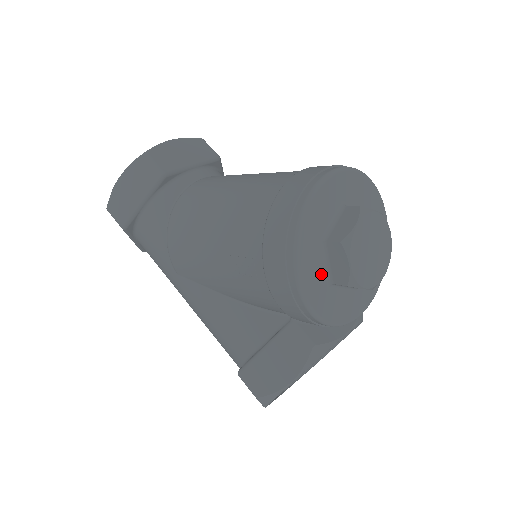
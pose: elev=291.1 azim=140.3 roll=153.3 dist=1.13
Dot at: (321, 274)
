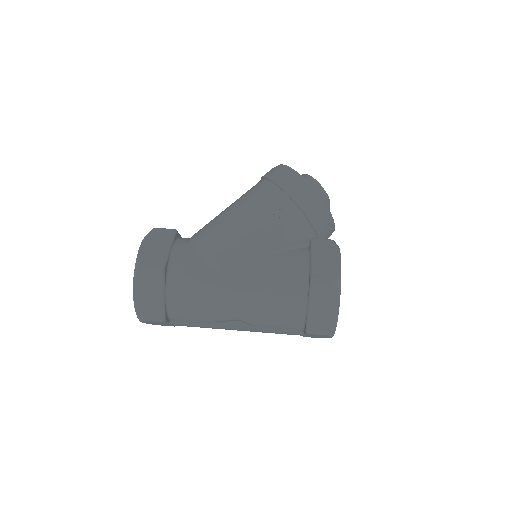
Dot at: occluded
